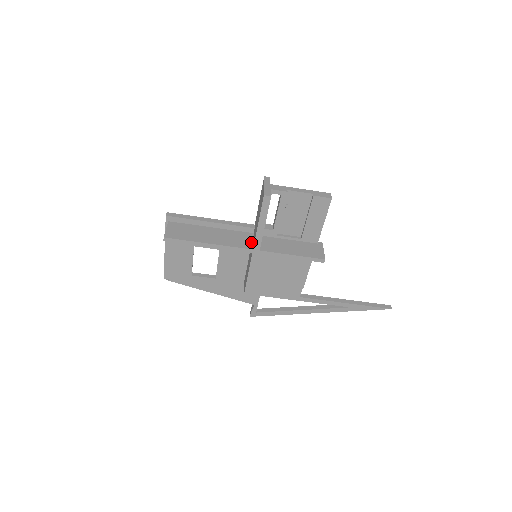
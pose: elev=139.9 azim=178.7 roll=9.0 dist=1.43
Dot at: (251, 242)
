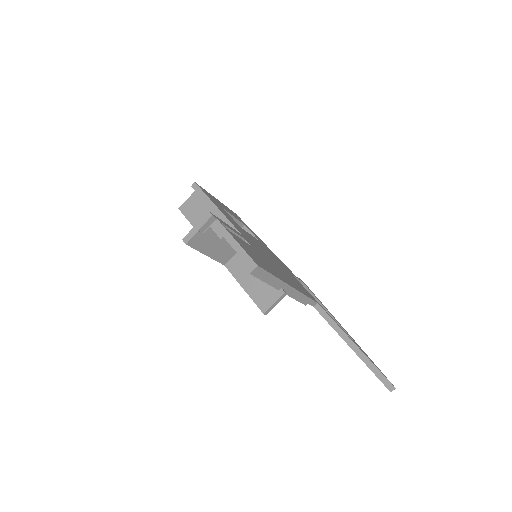
Dot at: occluded
